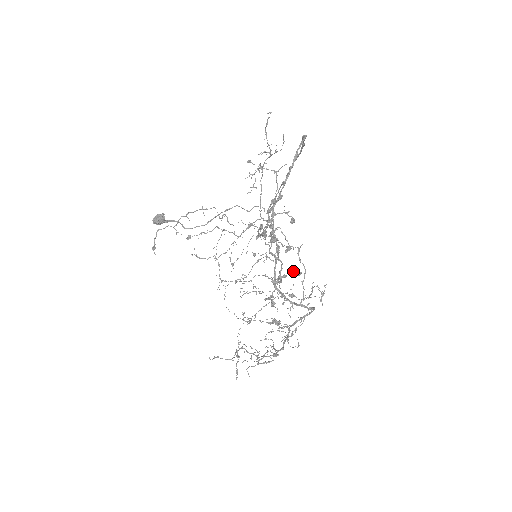
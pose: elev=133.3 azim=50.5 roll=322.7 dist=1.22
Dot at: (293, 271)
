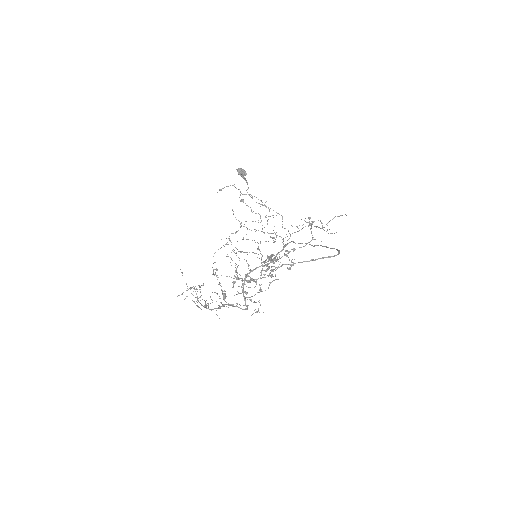
Dot at: (260, 285)
